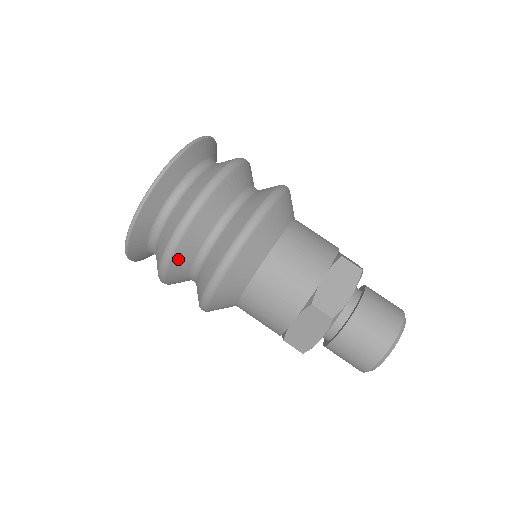
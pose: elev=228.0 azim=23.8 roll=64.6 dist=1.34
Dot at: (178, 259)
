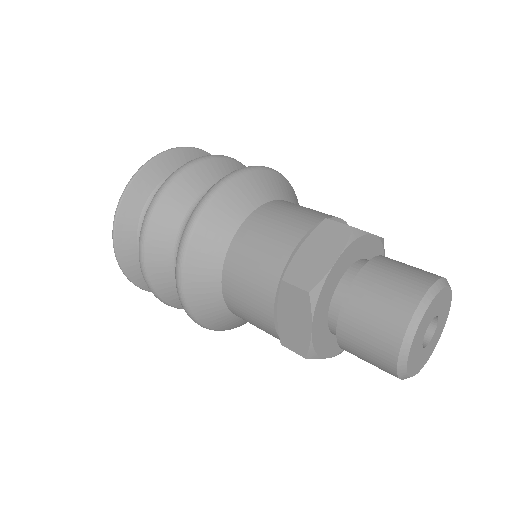
Dot at: (154, 266)
